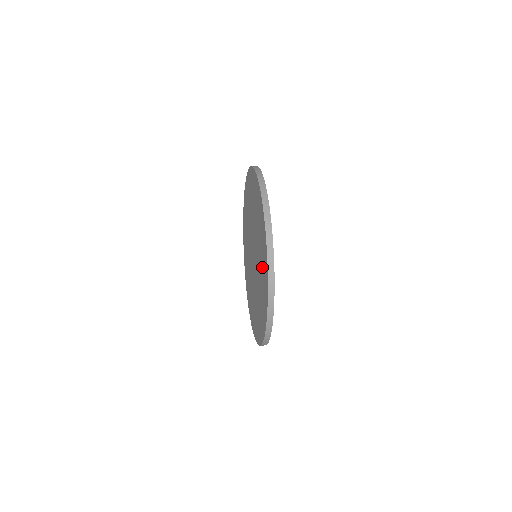
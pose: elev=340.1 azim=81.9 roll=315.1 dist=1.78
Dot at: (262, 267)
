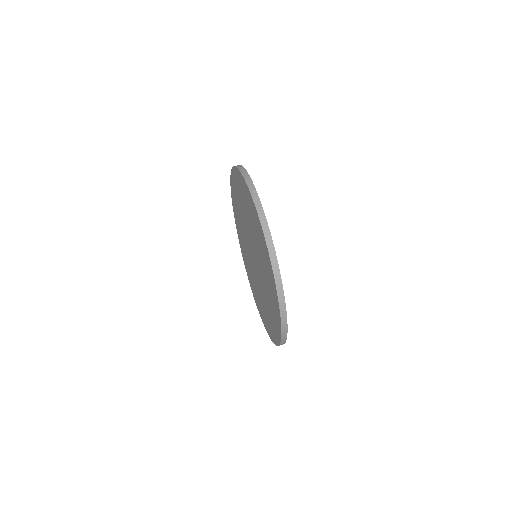
Dot at: (265, 267)
